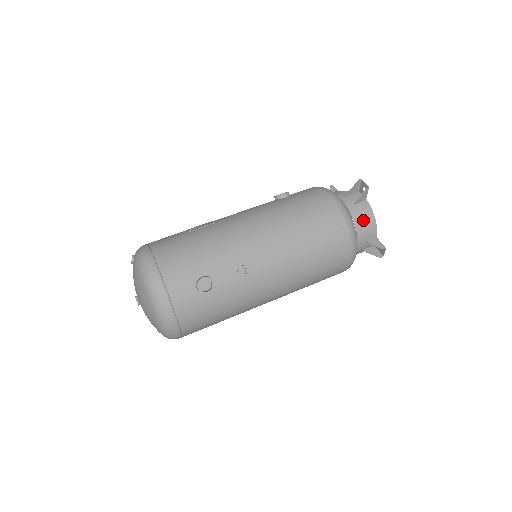
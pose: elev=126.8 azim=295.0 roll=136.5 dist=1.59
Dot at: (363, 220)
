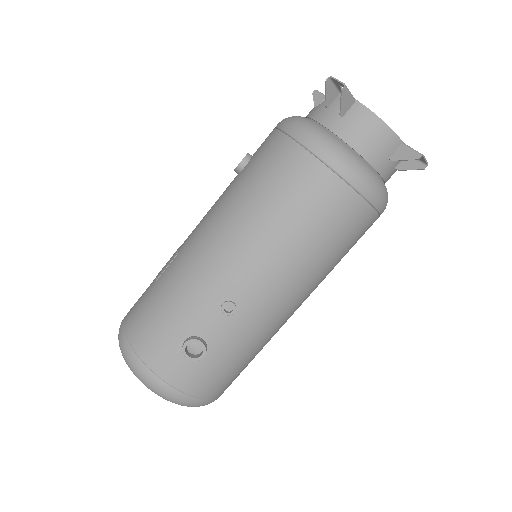
Dot at: (364, 136)
